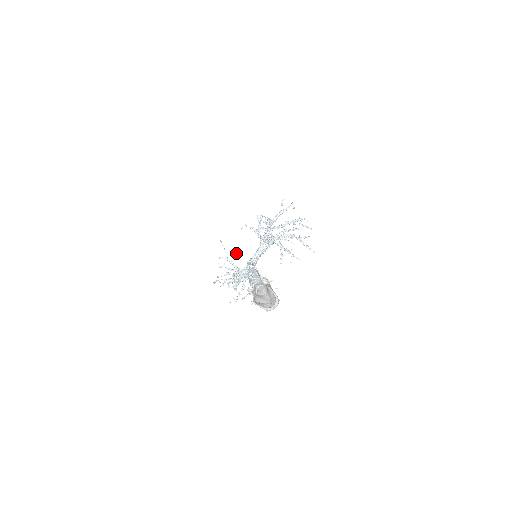
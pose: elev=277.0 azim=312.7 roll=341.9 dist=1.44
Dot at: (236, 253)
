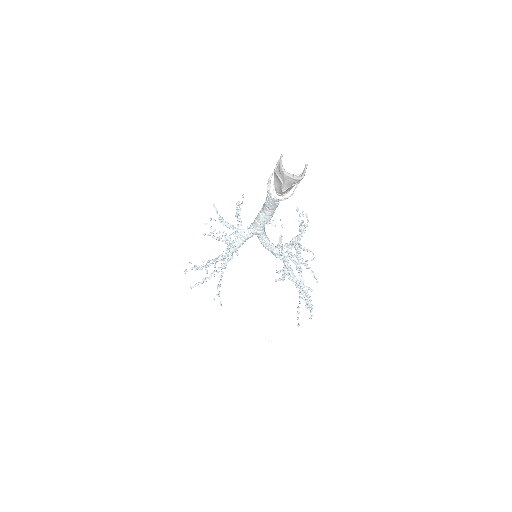
Dot at: occluded
